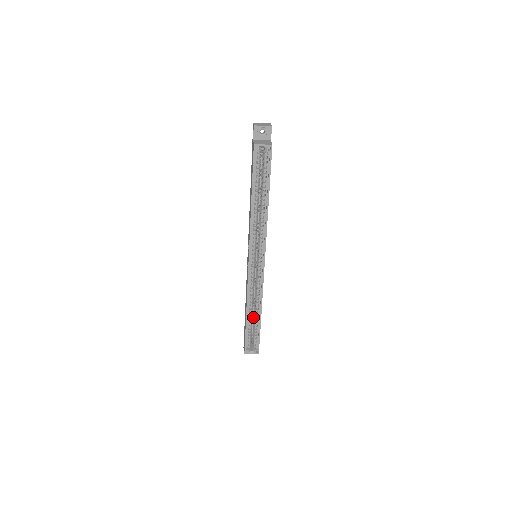
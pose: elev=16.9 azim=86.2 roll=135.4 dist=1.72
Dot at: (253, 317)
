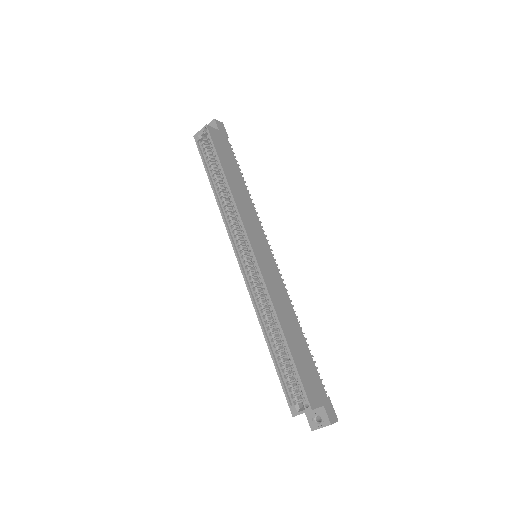
Dot at: occluded
